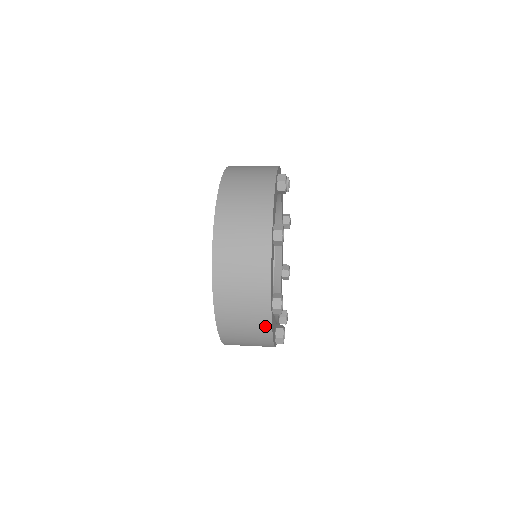
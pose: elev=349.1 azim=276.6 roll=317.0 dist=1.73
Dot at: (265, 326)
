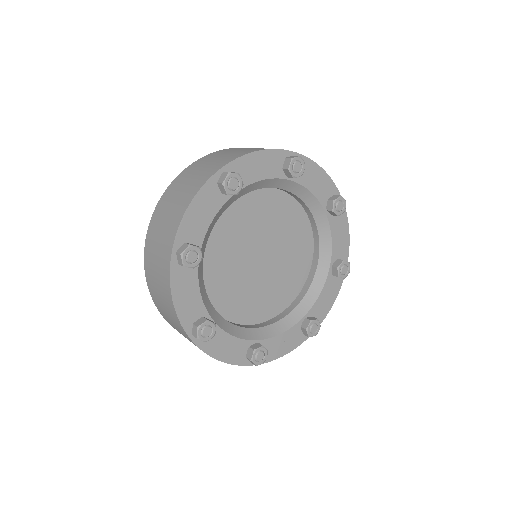
Dot at: (167, 275)
